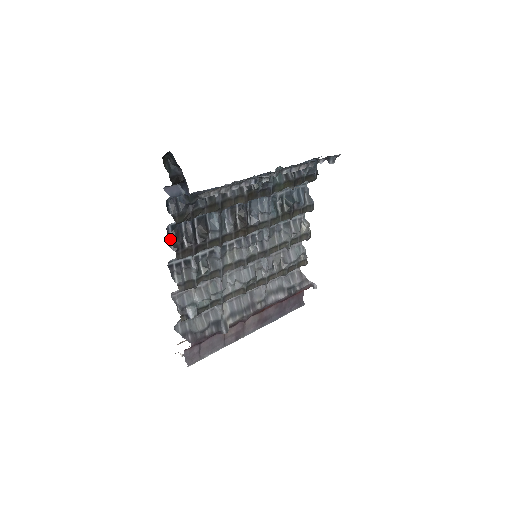
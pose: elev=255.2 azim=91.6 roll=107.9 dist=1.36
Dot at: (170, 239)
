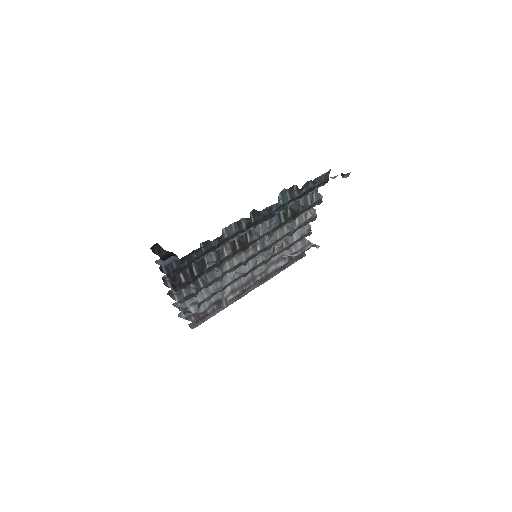
Dot at: (167, 281)
